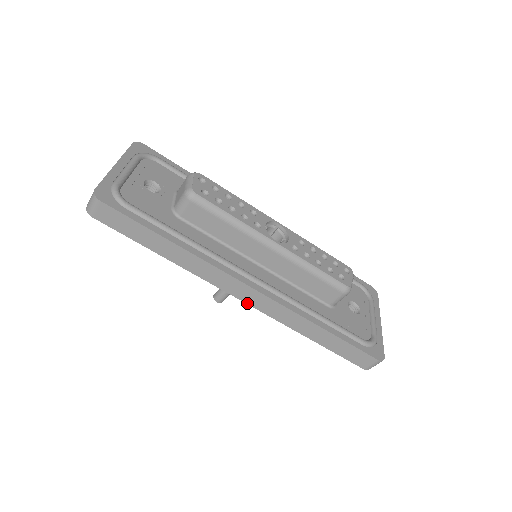
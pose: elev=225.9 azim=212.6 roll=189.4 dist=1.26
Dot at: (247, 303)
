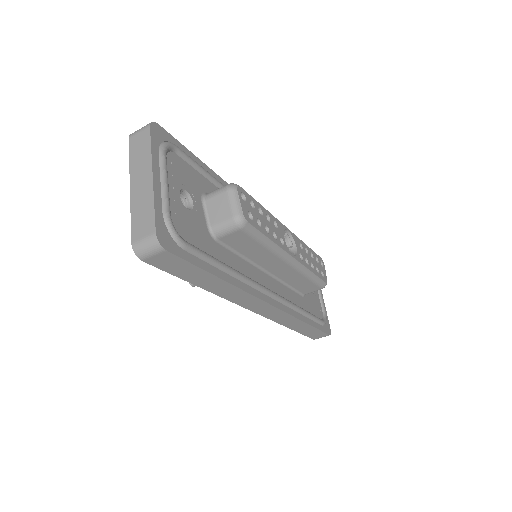
Dot at: (257, 313)
